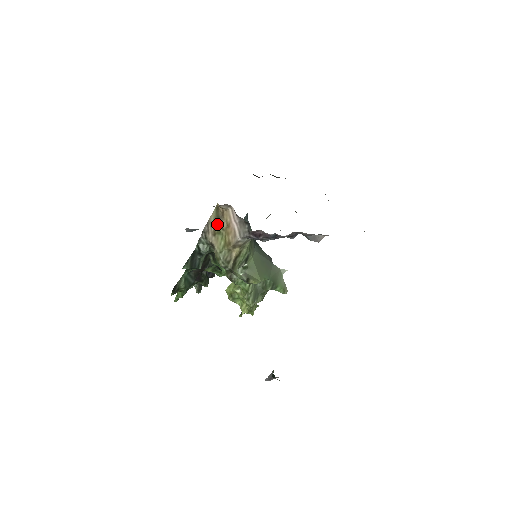
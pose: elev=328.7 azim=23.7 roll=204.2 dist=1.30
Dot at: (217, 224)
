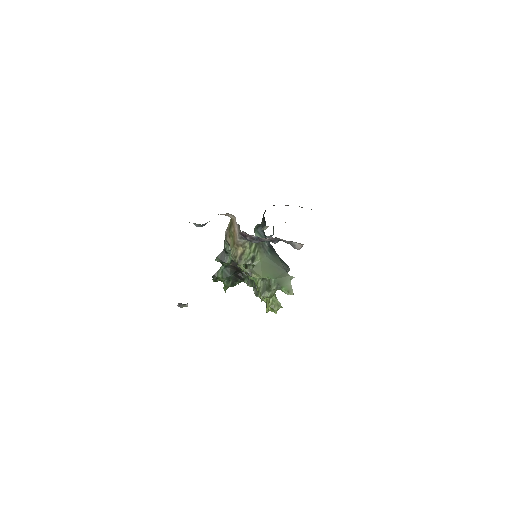
Dot at: (230, 229)
